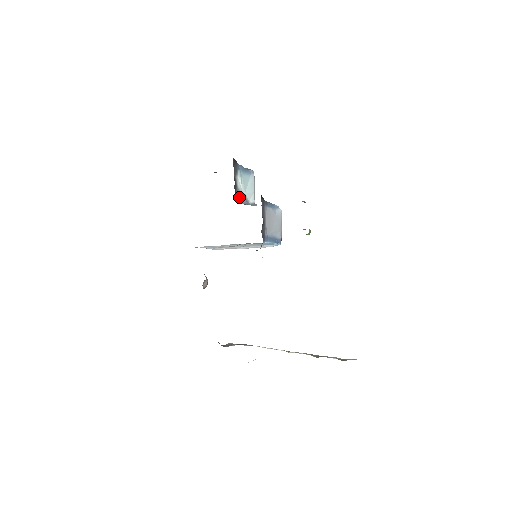
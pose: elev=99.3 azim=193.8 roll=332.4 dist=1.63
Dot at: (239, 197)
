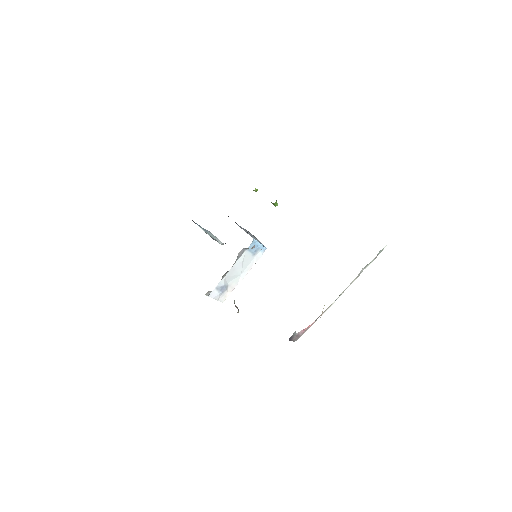
Dot at: occluded
